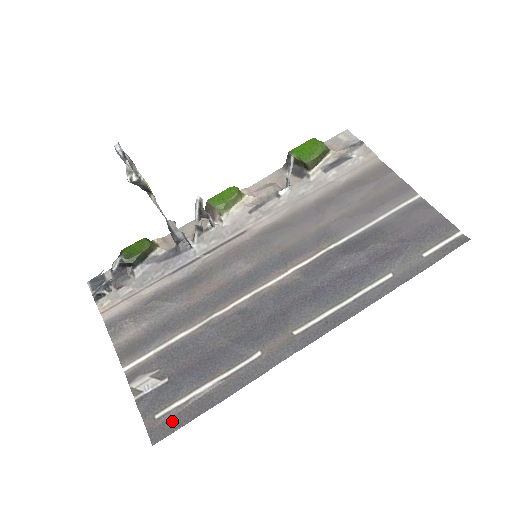
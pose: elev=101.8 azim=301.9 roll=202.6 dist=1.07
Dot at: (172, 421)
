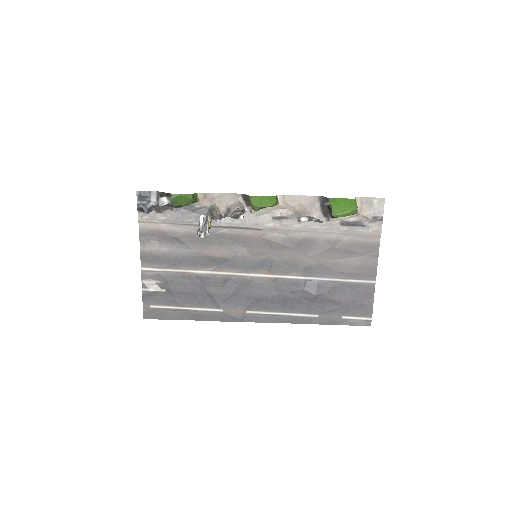
Dot at: (158, 314)
